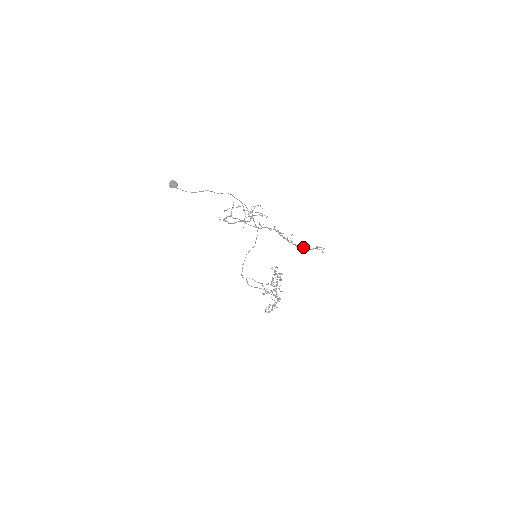
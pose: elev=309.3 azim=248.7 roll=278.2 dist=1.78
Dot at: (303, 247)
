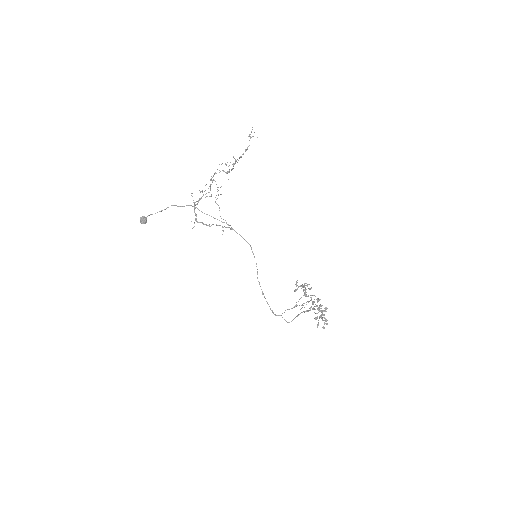
Dot at: occluded
